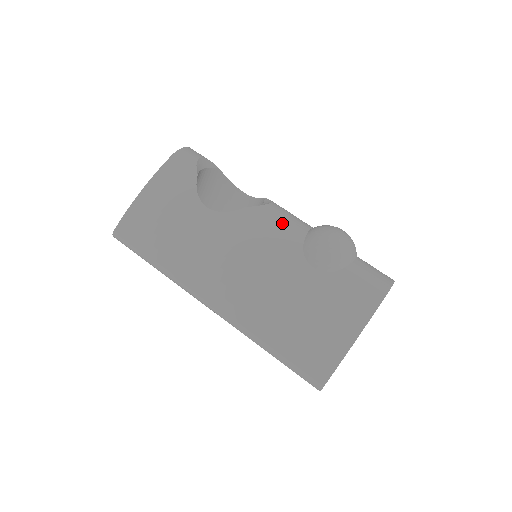
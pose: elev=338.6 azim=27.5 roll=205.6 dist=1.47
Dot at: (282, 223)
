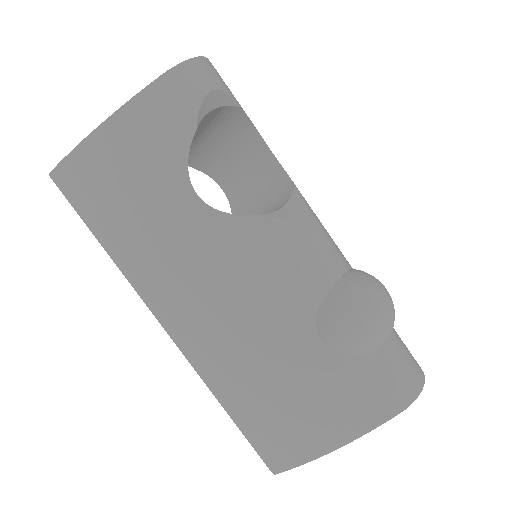
Dot at: (302, 259)
